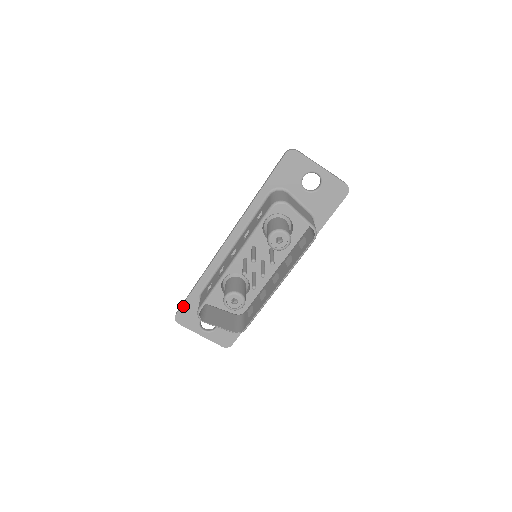
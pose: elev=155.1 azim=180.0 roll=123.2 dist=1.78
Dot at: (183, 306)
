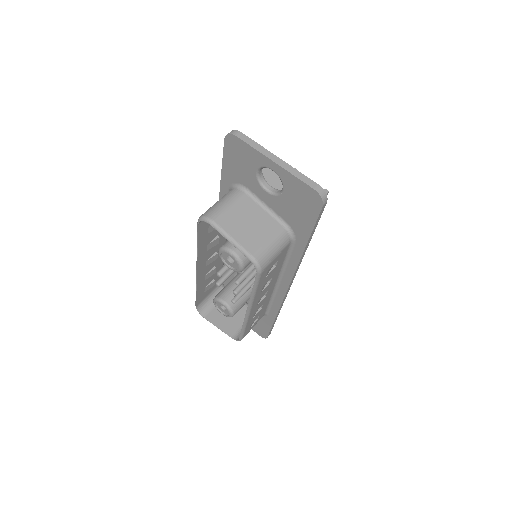
Dot at: occluded
